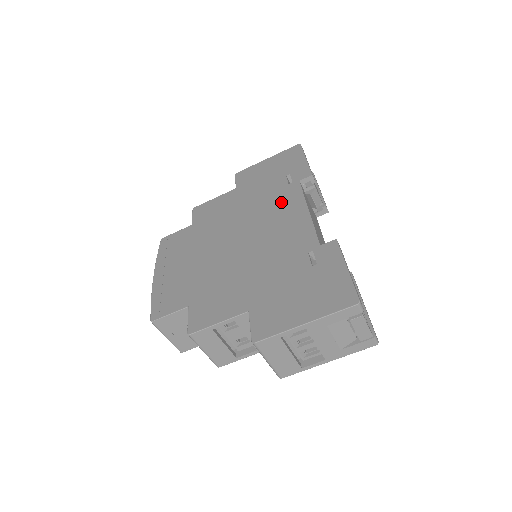
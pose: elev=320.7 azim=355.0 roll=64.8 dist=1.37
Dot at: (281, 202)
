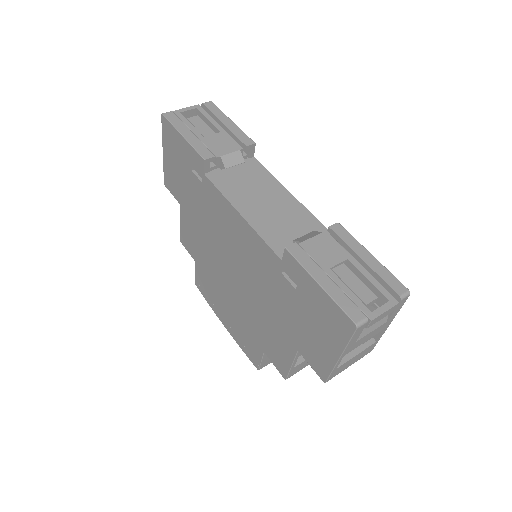
Dot at: (217, 212)
